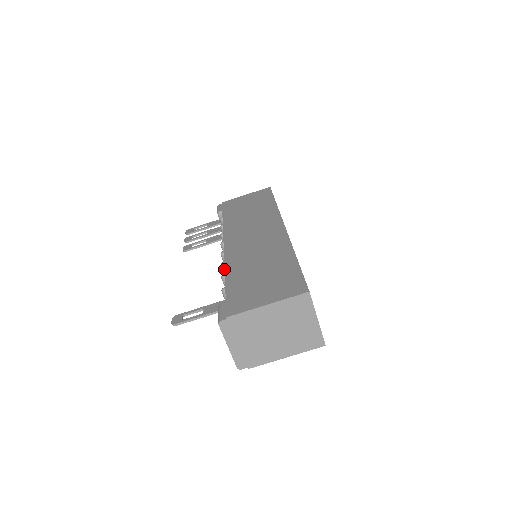
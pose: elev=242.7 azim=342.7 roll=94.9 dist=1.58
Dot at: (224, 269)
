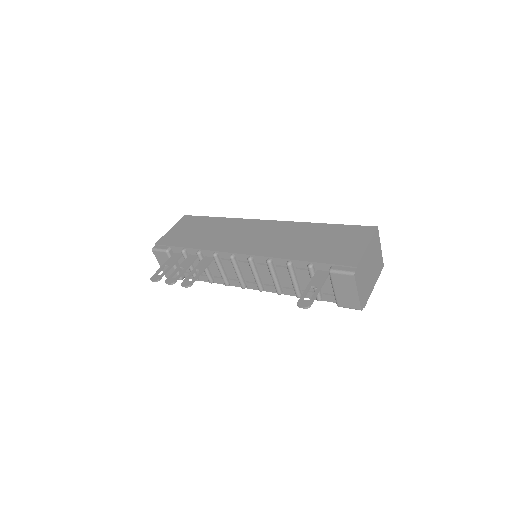
Dot at: (272, 264)
